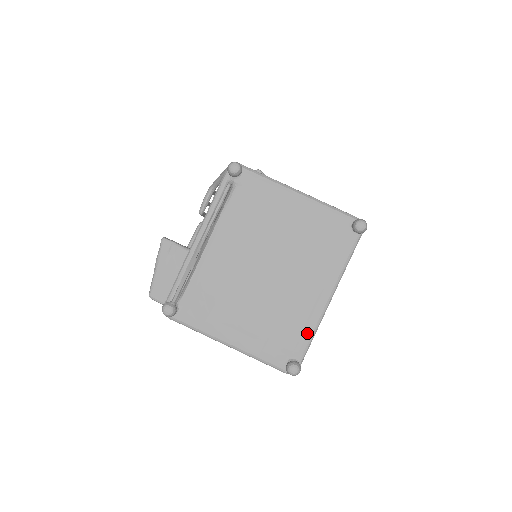
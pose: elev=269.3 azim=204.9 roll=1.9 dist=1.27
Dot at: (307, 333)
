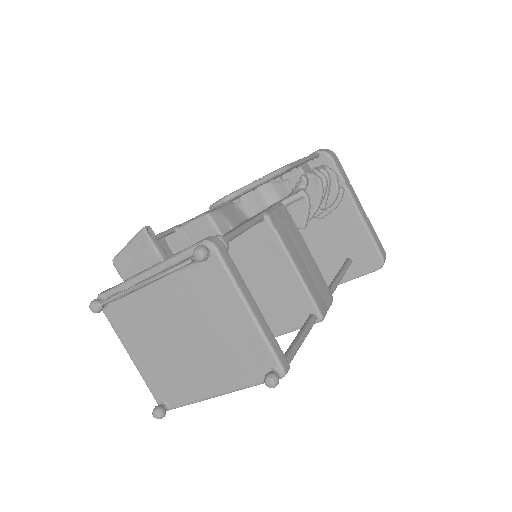
Dot at: (187, 399)
